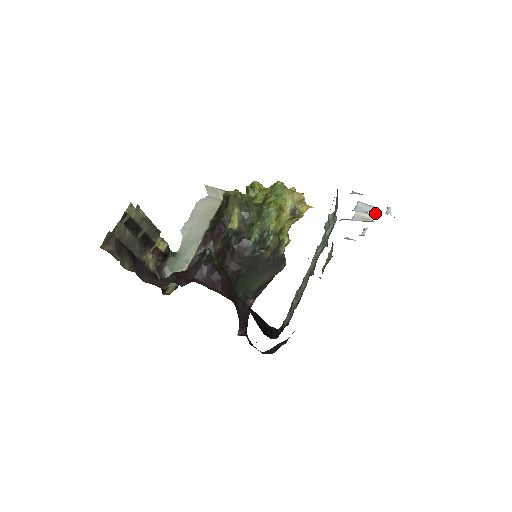
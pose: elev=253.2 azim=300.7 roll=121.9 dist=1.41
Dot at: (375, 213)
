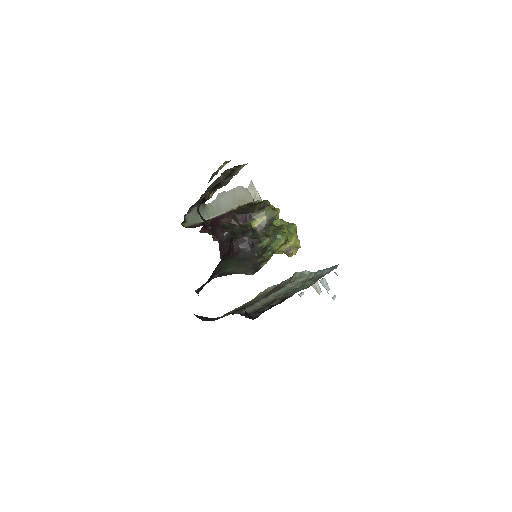
Dot at: occluded
